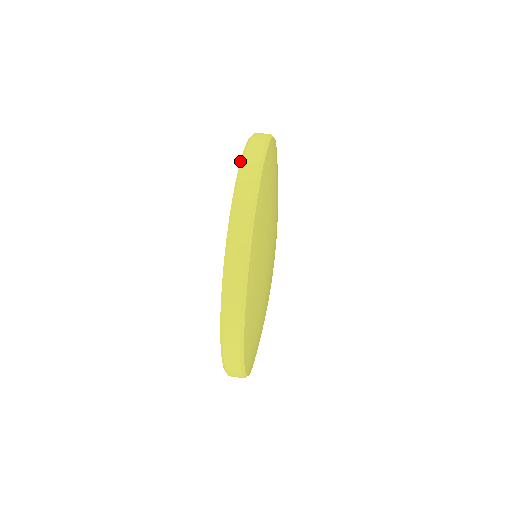
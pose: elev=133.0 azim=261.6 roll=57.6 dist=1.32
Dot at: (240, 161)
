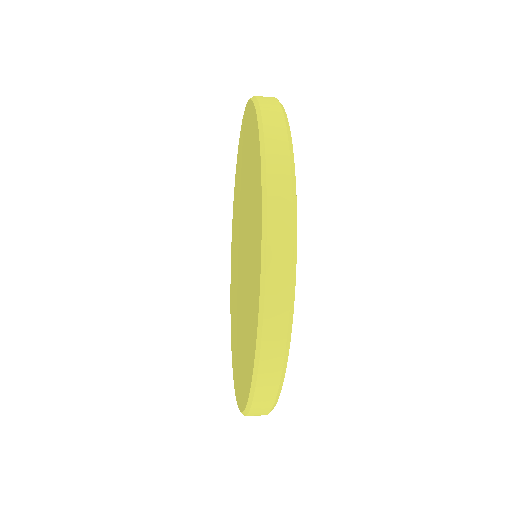
Dot at: (249, 99)
